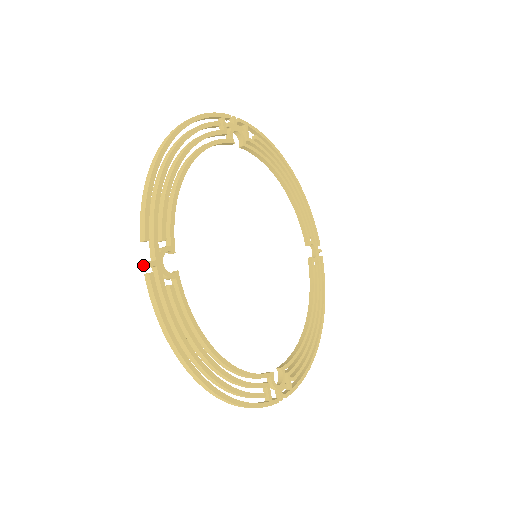
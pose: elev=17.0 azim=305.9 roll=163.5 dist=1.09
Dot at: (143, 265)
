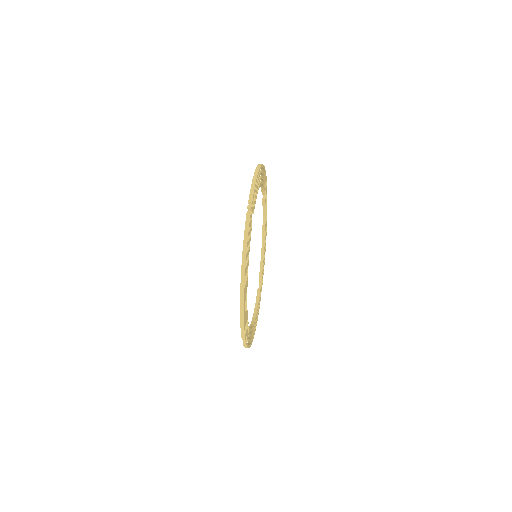
Dot at: (243, 344)
